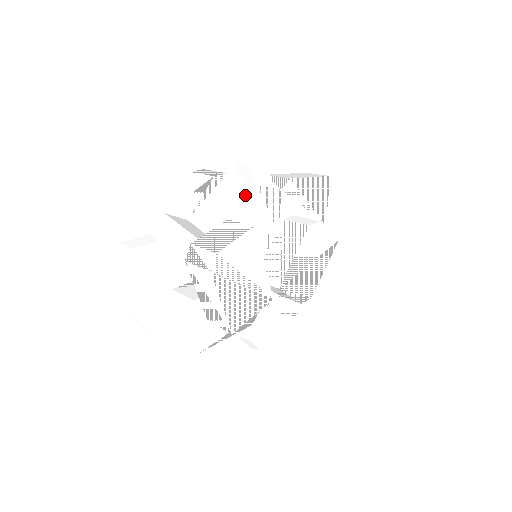
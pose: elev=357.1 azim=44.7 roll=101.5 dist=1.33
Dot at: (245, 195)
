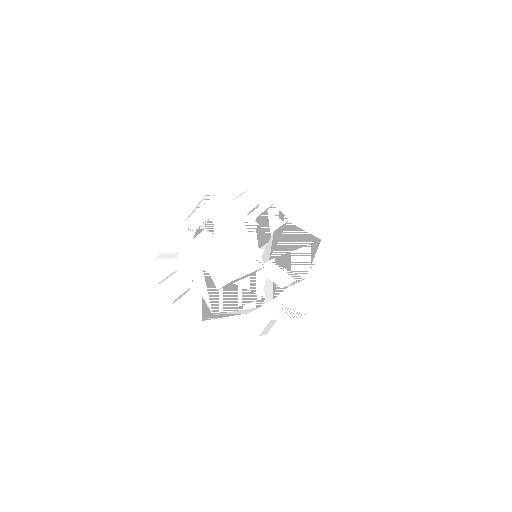
Dot at: (236, 208)
